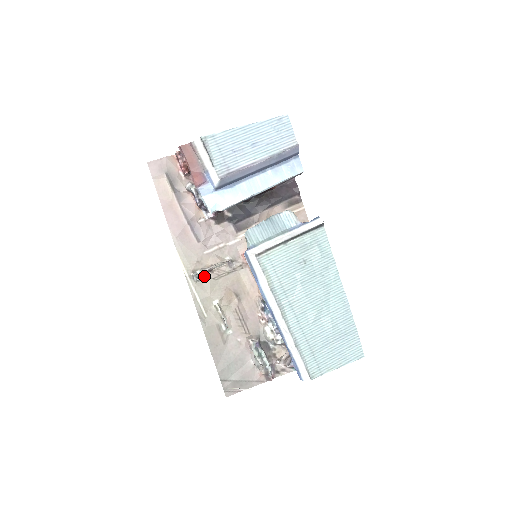
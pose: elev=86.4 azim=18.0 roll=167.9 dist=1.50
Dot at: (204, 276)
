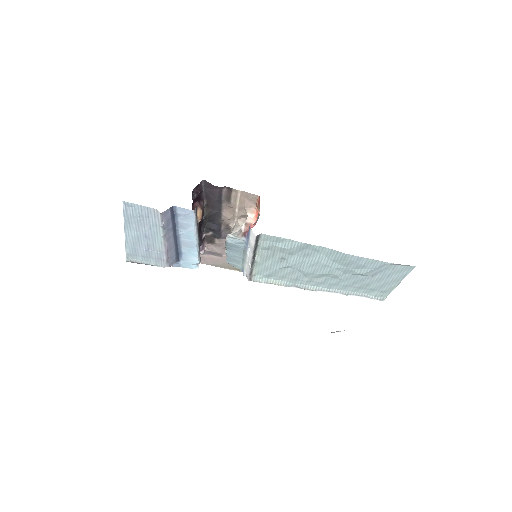
Dot at: occluded
